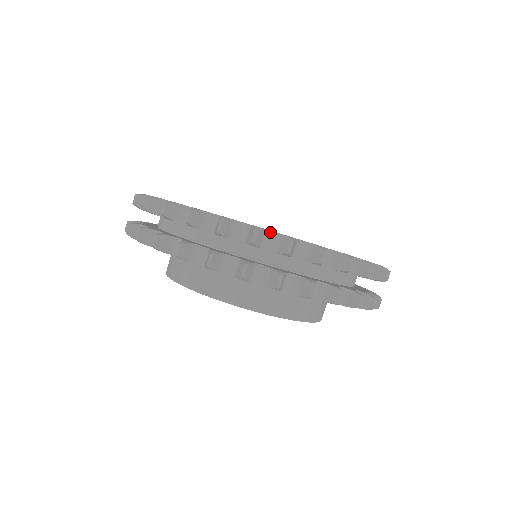
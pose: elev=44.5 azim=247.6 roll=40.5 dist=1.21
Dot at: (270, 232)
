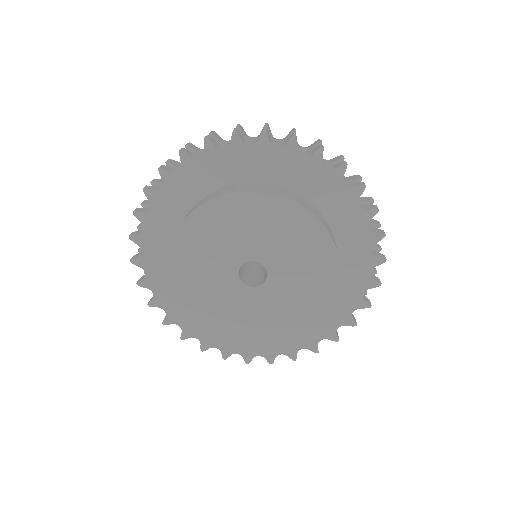
Dot at: occluded
